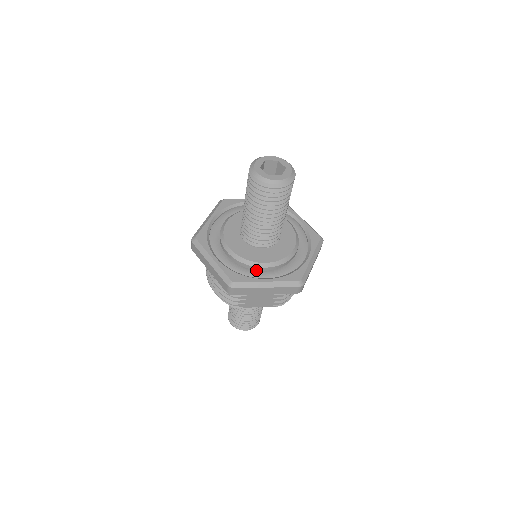
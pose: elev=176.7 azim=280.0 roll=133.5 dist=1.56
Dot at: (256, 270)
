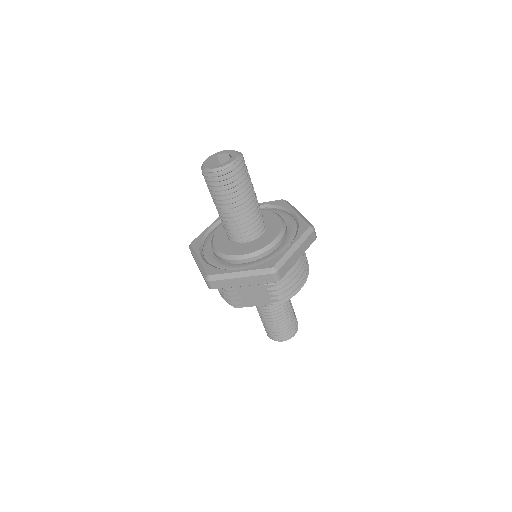
Dot at: (235, 264)
